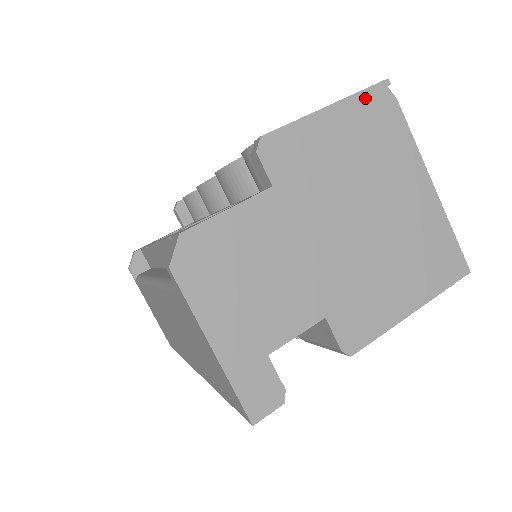
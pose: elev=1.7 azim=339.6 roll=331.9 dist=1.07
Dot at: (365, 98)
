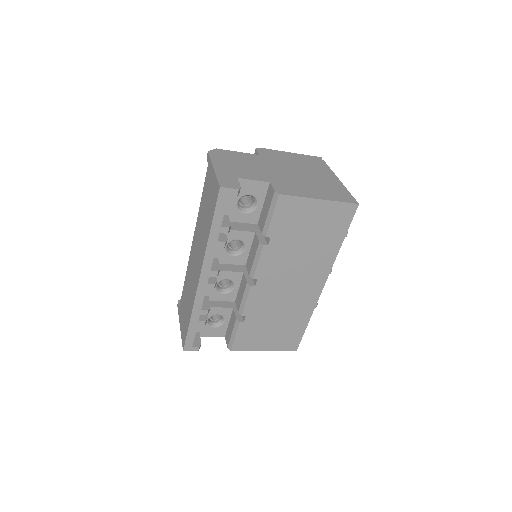
Dot at: (309, 157)
